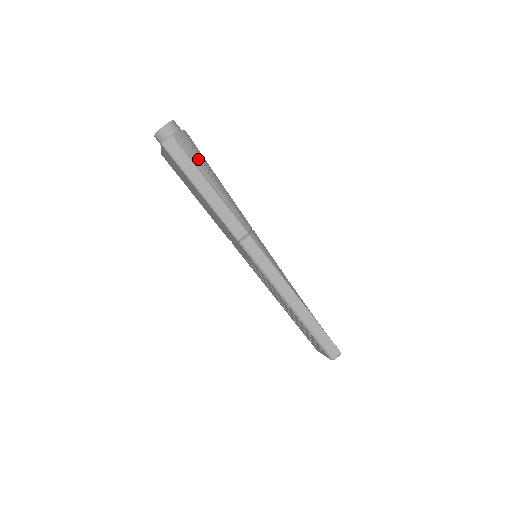
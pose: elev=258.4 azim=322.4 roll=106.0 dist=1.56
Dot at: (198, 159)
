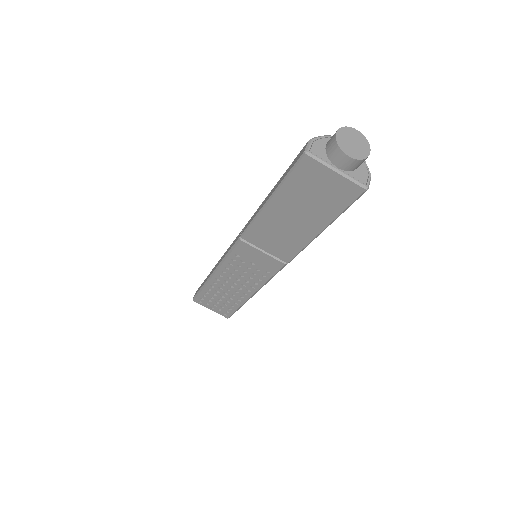
Dot at: occluded
